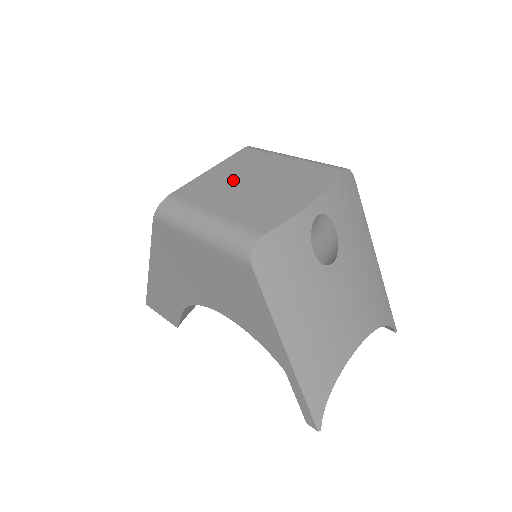
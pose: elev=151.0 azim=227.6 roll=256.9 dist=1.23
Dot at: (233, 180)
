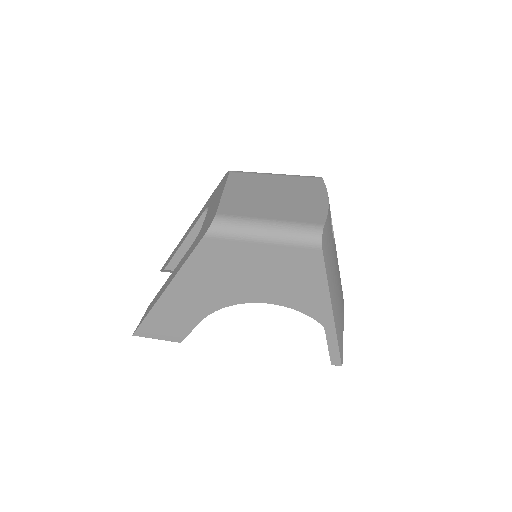
Dot at: (254, 196)
